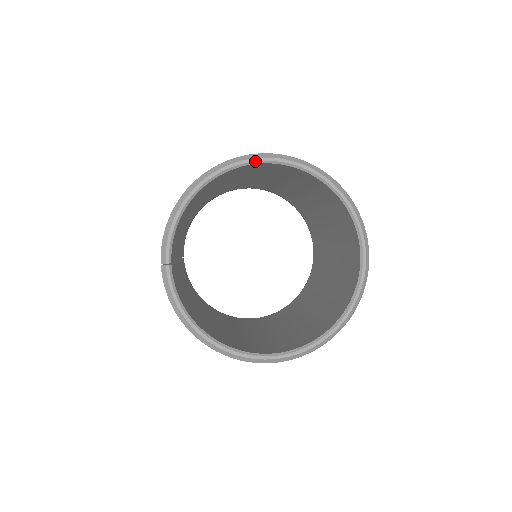
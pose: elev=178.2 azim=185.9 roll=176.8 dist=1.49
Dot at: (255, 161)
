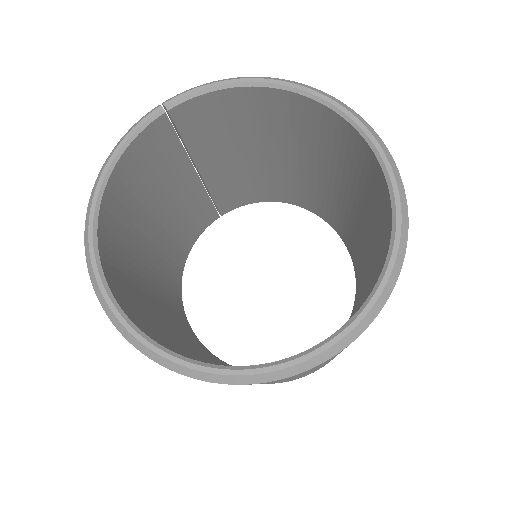
Dot at: (355, 121)
